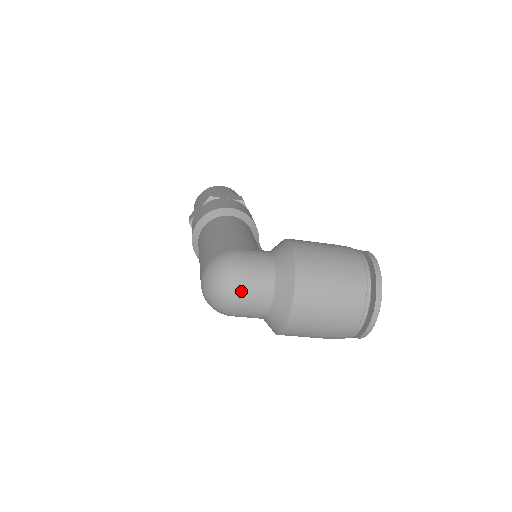
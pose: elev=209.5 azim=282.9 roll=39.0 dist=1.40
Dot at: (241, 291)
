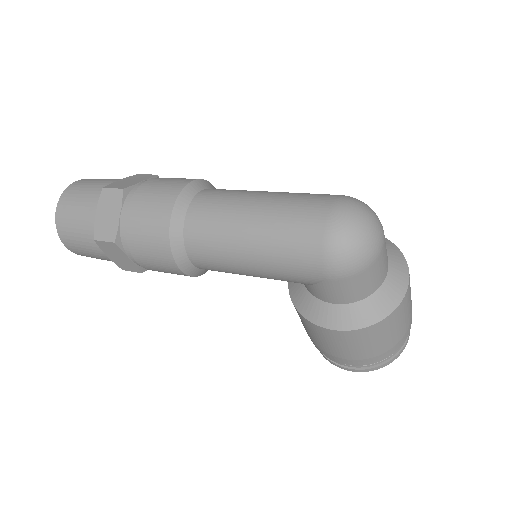
Dot at: occluded
